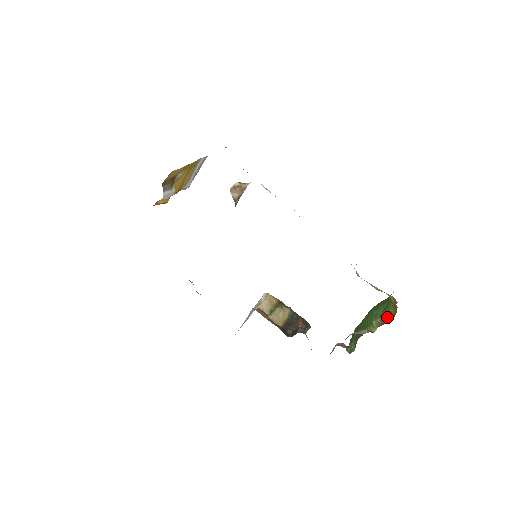
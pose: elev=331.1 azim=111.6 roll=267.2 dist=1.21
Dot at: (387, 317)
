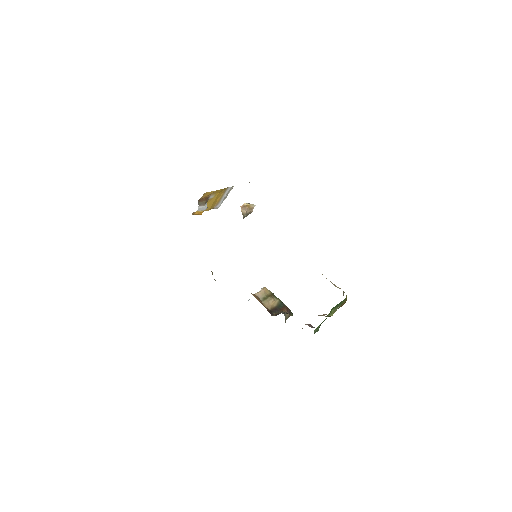
Dot at: (340, 306)
